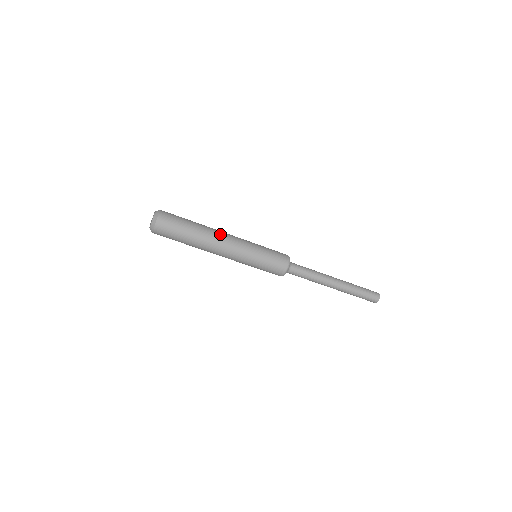
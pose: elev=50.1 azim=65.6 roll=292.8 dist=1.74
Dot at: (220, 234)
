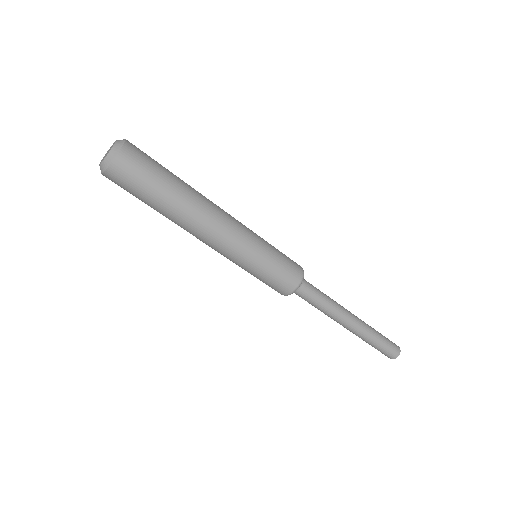
Dot at: occluded
